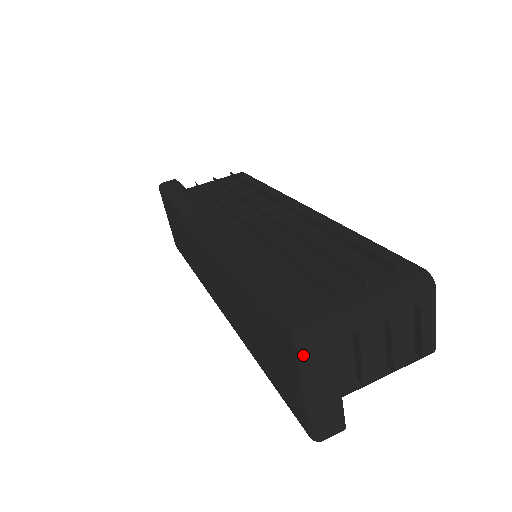
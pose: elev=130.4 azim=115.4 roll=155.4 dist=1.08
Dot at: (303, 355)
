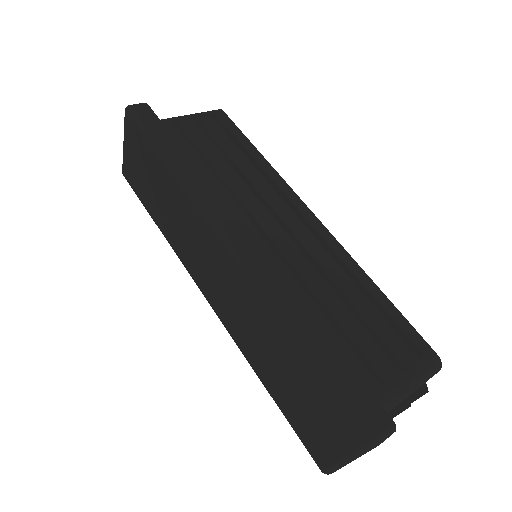
Dot at: (367, 451)
